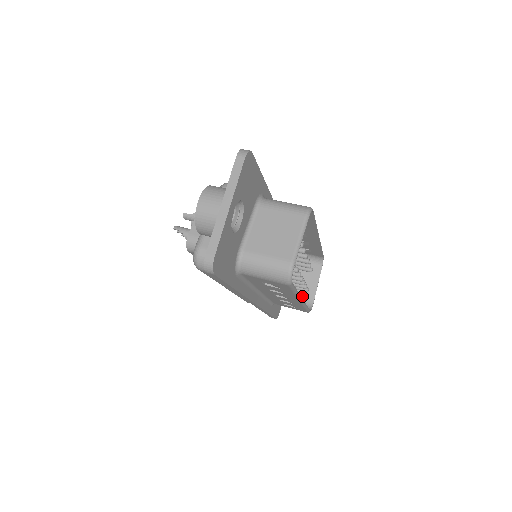
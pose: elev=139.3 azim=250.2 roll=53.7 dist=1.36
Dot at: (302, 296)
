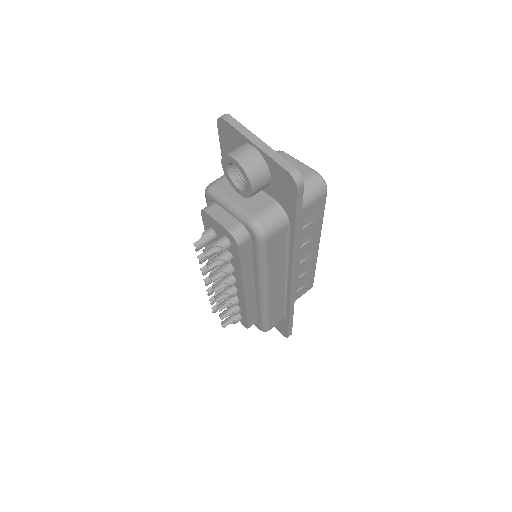
Dot at: occluded
